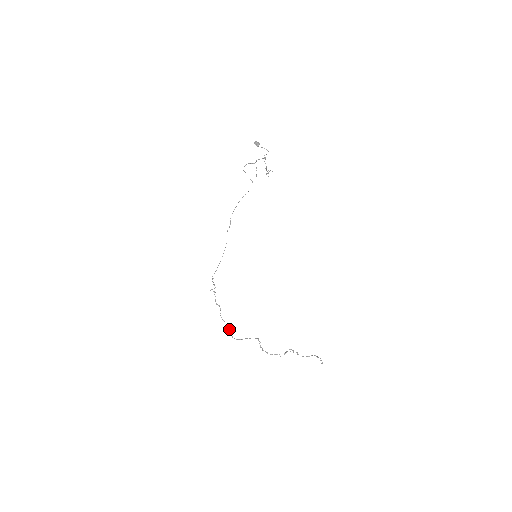
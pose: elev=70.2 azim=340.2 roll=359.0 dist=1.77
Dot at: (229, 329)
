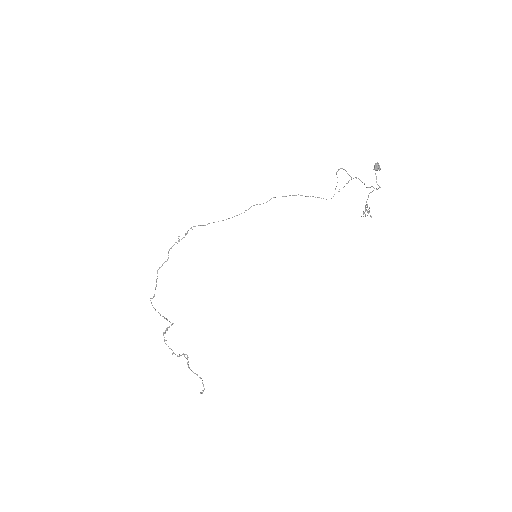
Dot at: (155, 289)
